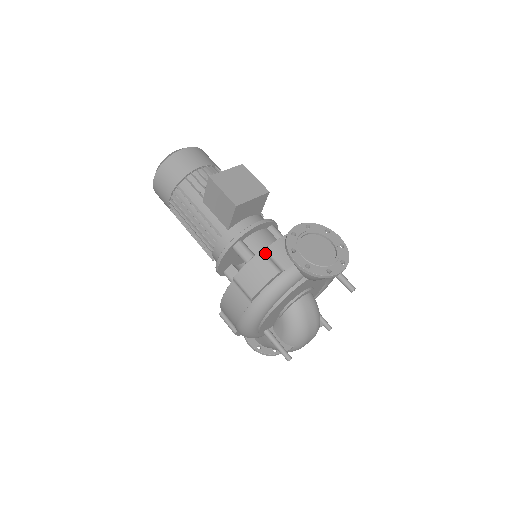
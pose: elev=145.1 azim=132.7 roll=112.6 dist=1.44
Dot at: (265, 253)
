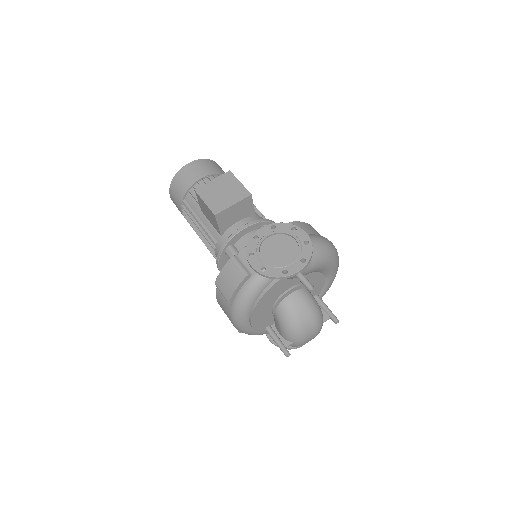
Dot at: (236, 258)
